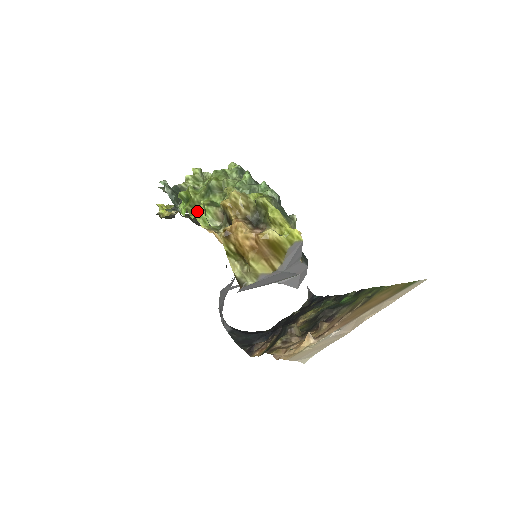
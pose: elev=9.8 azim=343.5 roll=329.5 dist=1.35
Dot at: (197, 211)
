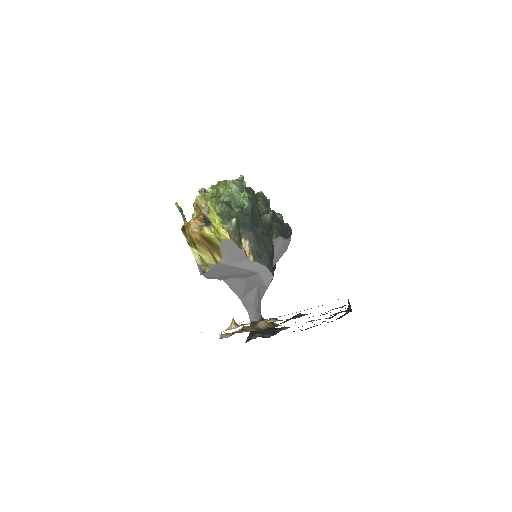
Dot at: occluded
